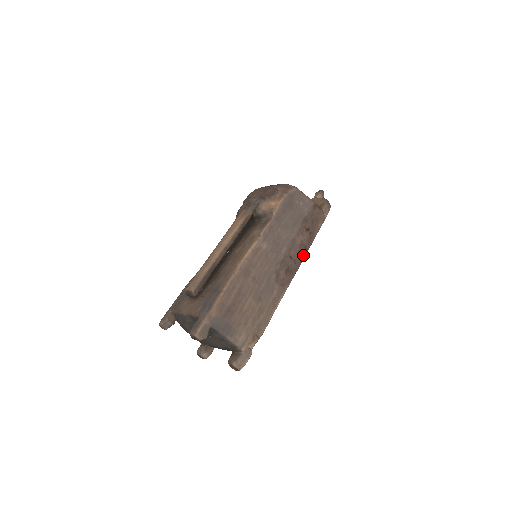
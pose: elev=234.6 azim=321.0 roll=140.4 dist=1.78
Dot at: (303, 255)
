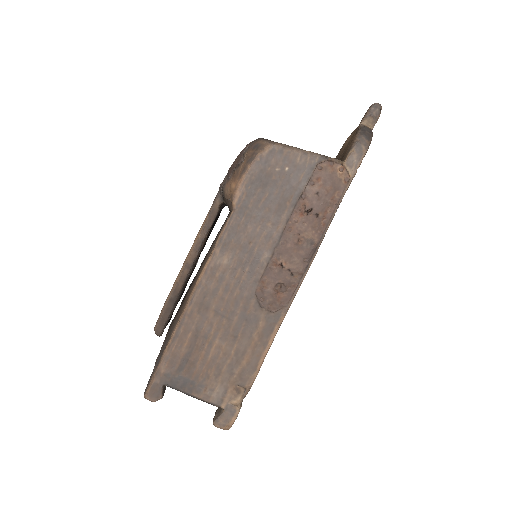
Dot at: (308, 255)
